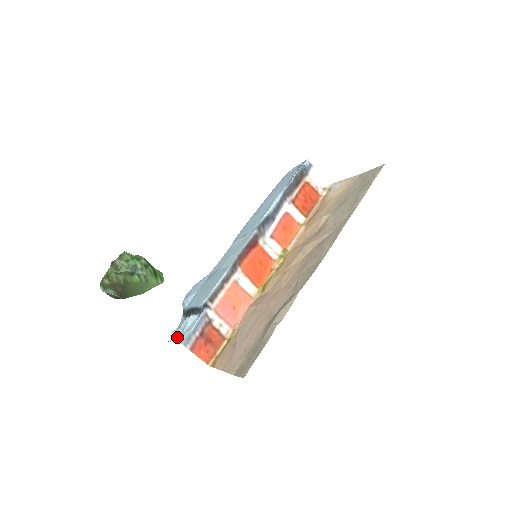
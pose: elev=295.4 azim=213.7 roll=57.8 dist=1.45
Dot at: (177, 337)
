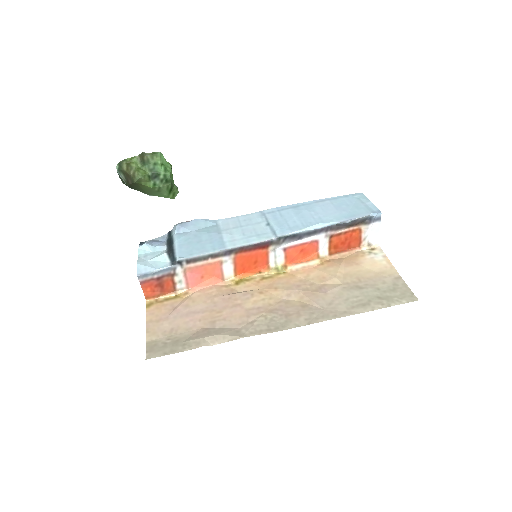
Dot at: (144, 255)
